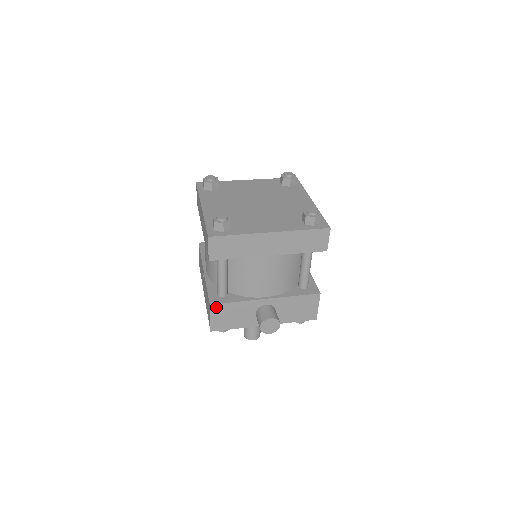
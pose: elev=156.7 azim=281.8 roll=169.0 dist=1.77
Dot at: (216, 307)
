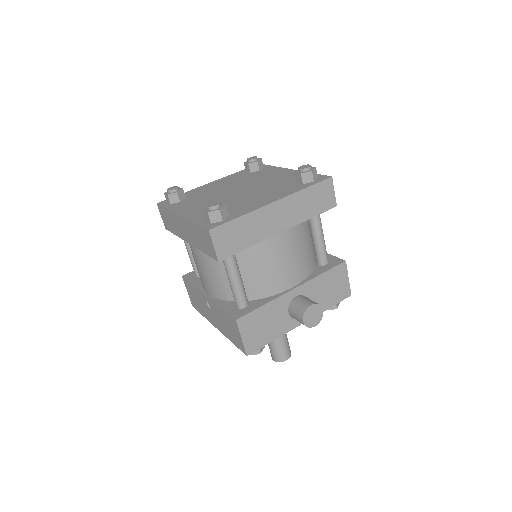
Dot at: (244, 321)
